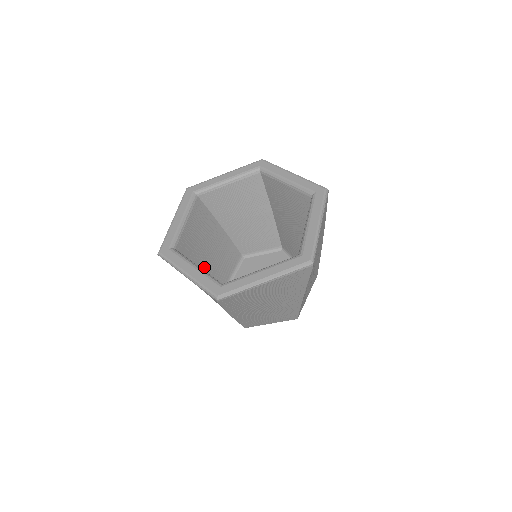
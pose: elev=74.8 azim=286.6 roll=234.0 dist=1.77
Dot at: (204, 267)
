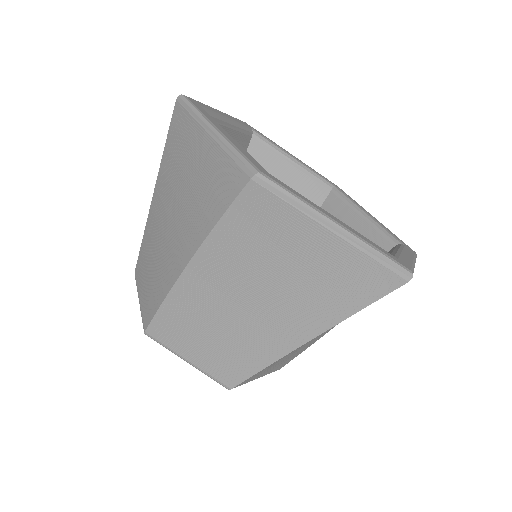
Dot at: occluded
